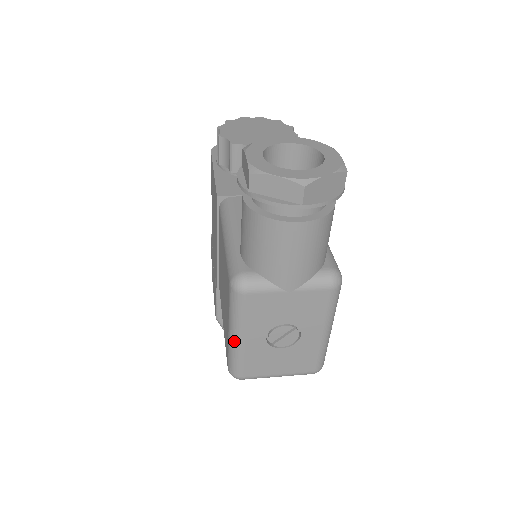
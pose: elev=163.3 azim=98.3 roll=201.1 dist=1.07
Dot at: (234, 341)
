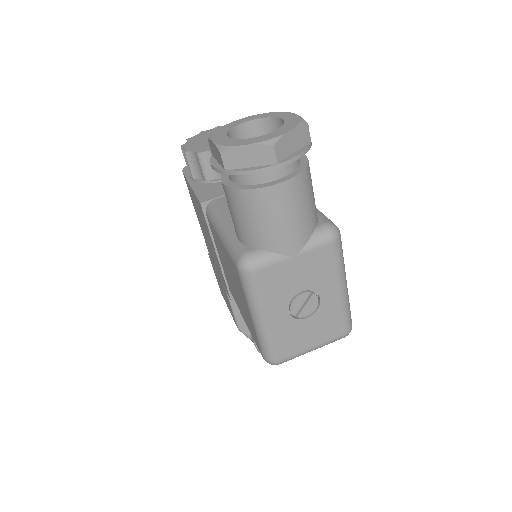
Dot at: (260, 325)
